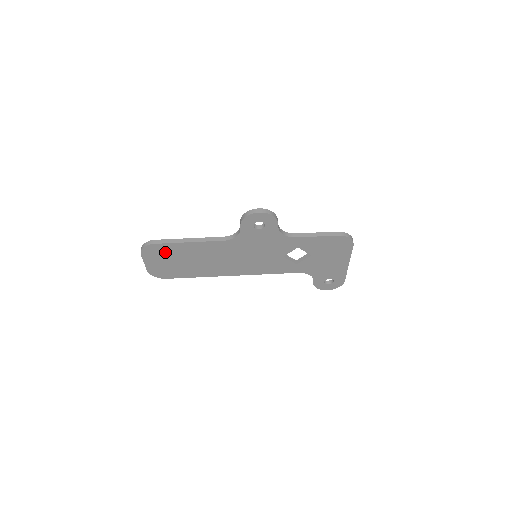
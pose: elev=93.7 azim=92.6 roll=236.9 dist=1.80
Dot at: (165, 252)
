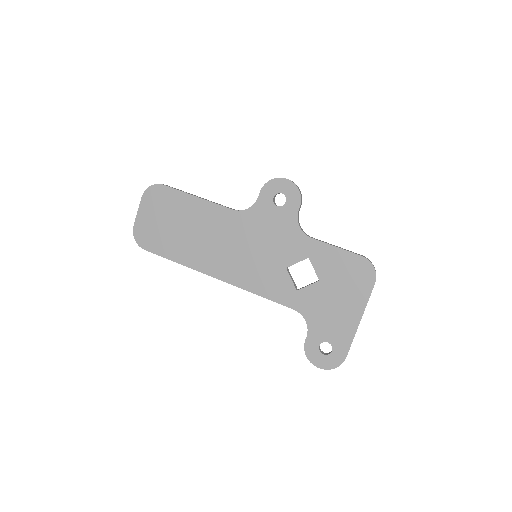
Dot at: (167, 203)
